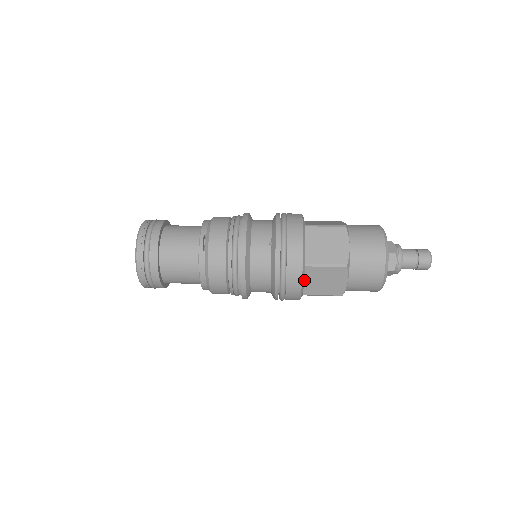
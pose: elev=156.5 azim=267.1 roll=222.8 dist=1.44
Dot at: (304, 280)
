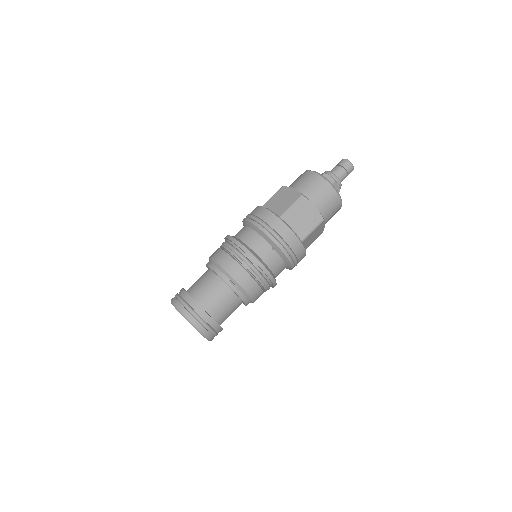
Dot at: occluded
